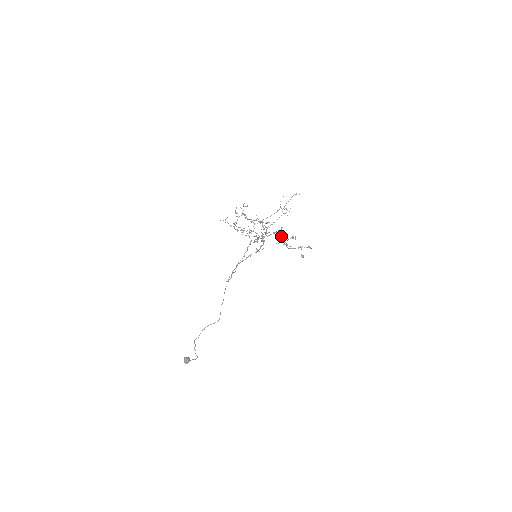
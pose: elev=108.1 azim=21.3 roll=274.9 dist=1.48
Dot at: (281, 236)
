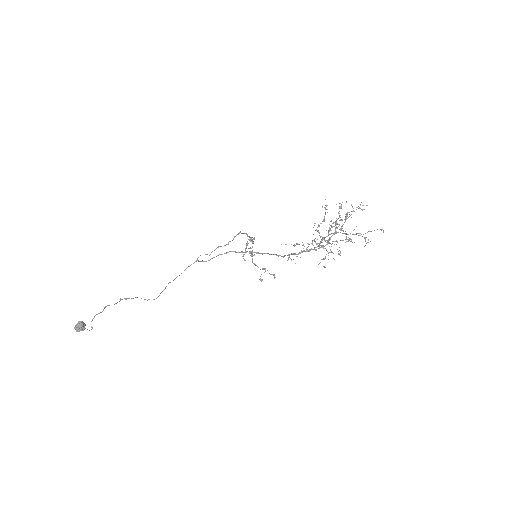
Dot at: occluded
